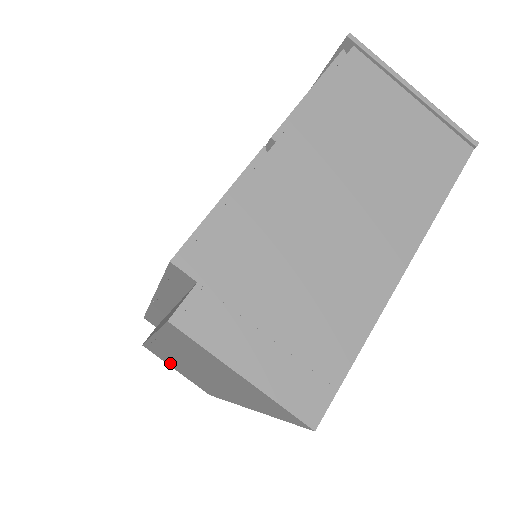
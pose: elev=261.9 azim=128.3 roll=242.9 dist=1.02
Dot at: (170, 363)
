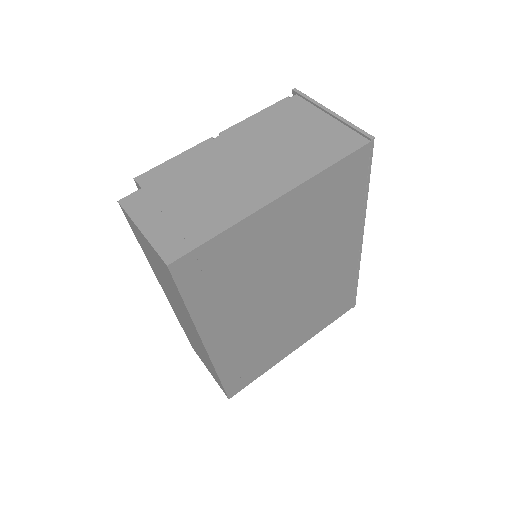
Dot at: (198, 353)
